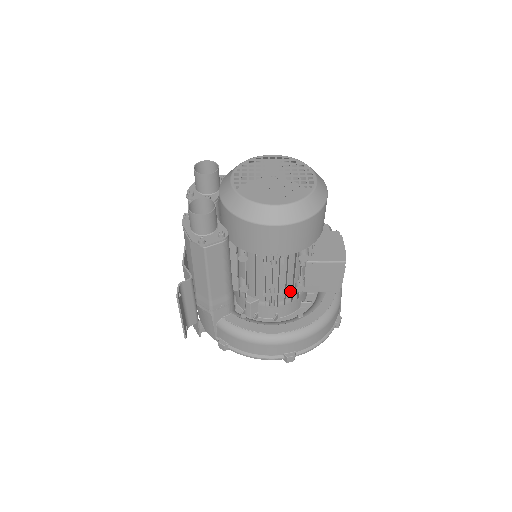
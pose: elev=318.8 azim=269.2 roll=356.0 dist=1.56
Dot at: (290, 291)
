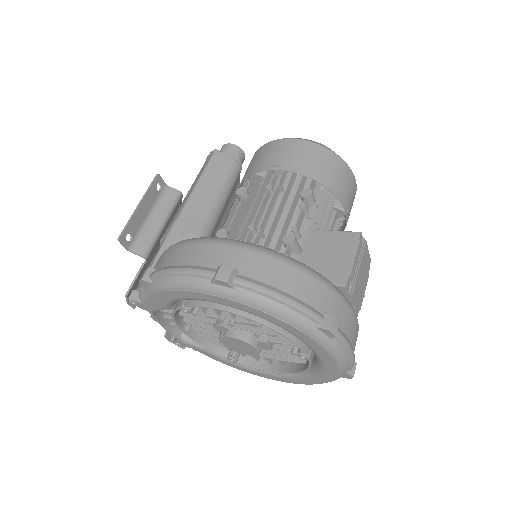
Dot at: occluded
